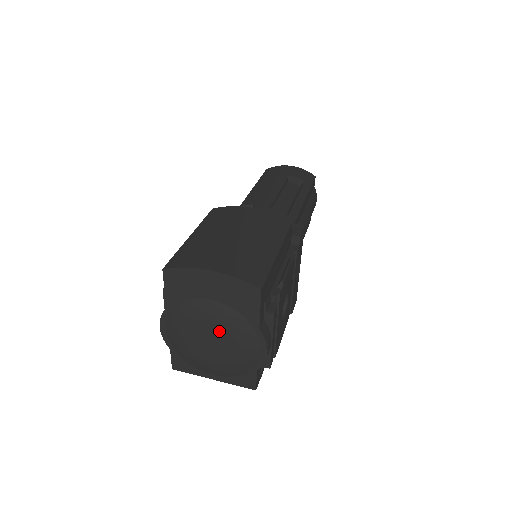
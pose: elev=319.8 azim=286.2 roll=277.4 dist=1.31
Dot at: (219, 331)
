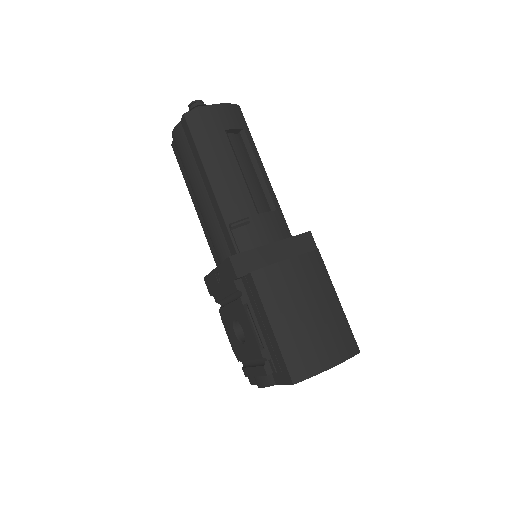
Dot at: occluded
